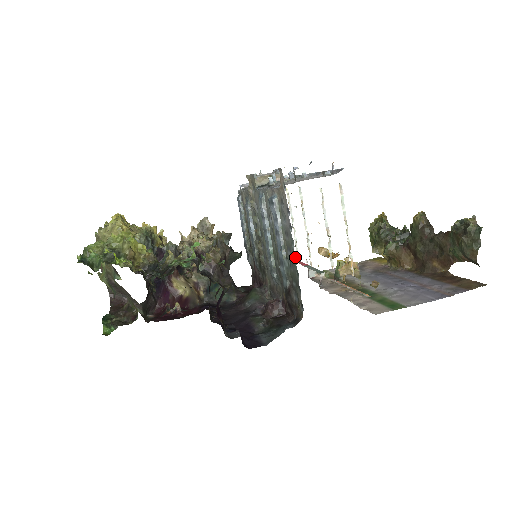
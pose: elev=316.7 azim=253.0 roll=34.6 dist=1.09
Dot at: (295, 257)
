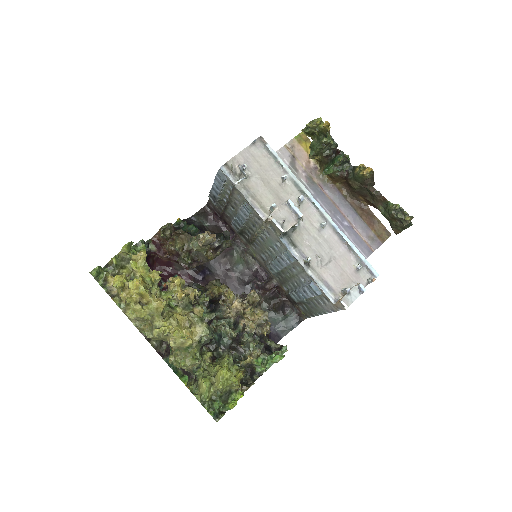
Dot at: (320, 314)
